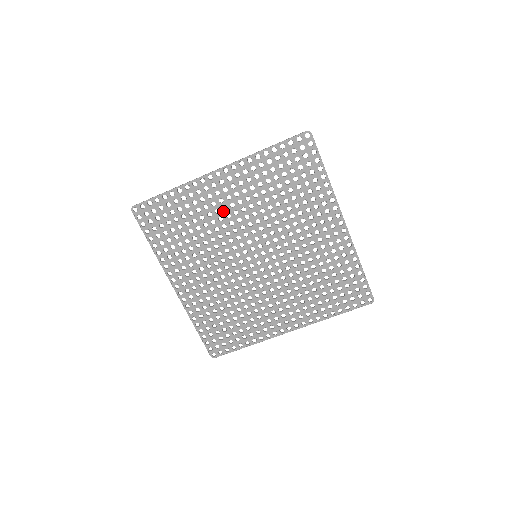
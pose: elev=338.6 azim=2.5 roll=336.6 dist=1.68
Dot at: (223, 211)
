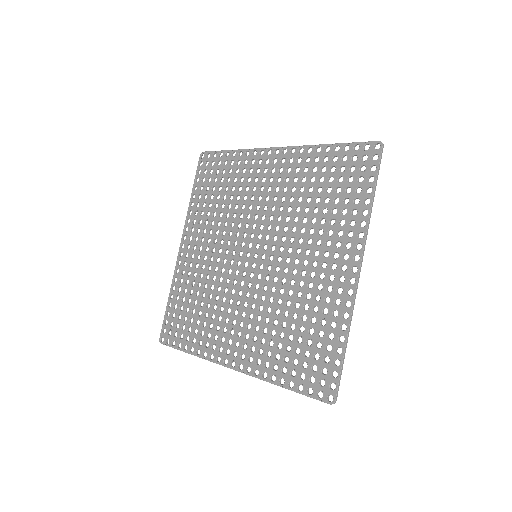
Dot at: (206, 261)
